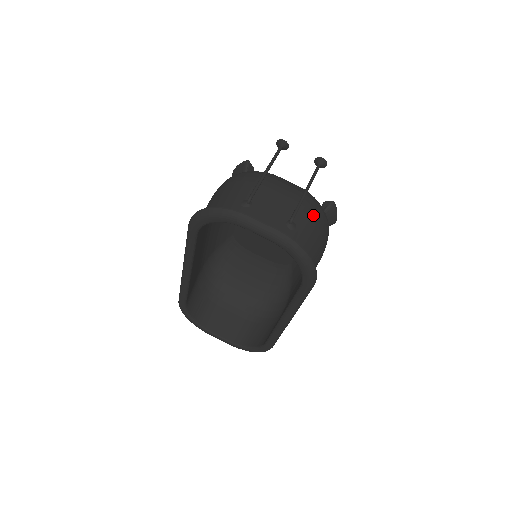
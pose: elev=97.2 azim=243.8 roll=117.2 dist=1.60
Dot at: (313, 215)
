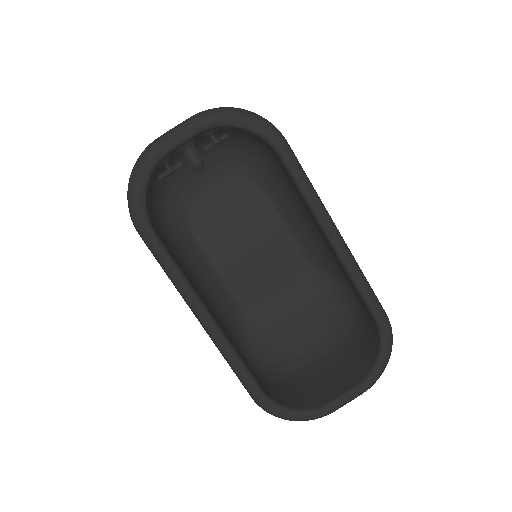
Dot at: occluded
